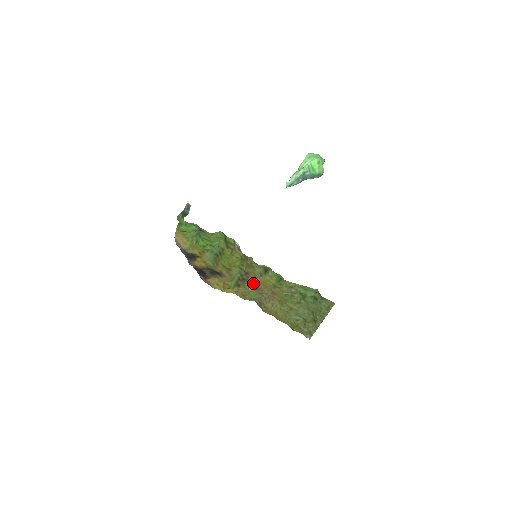
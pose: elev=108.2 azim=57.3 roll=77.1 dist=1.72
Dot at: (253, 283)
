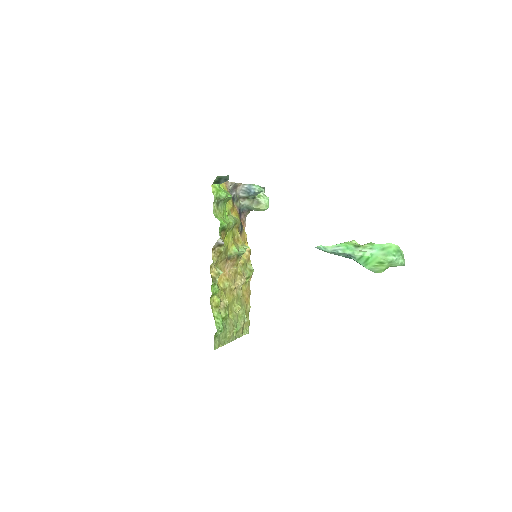
Dot at: (229, 268)
